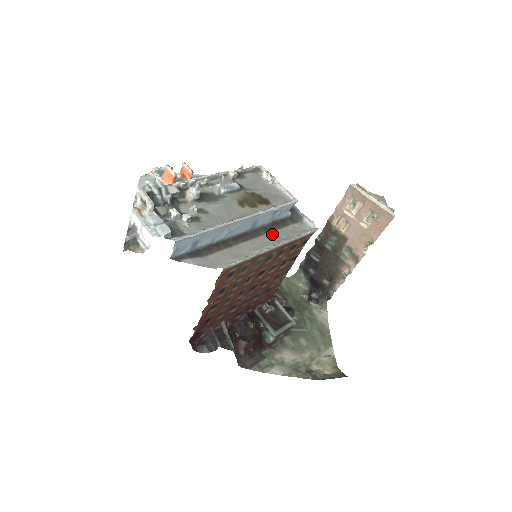
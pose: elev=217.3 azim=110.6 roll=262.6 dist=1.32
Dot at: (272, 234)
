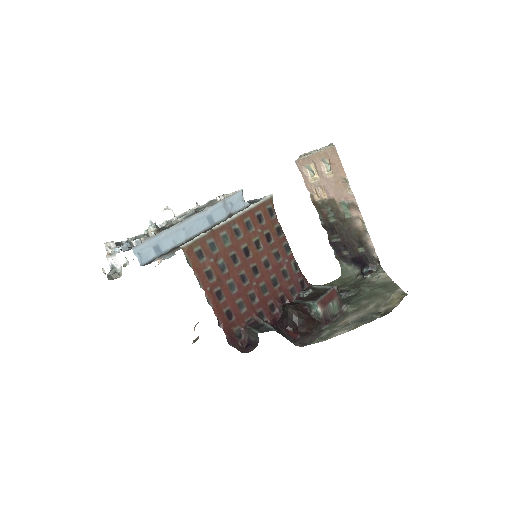
Dot at: occluded
